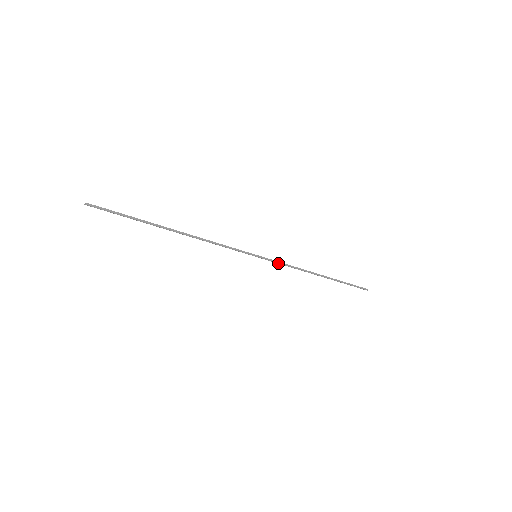
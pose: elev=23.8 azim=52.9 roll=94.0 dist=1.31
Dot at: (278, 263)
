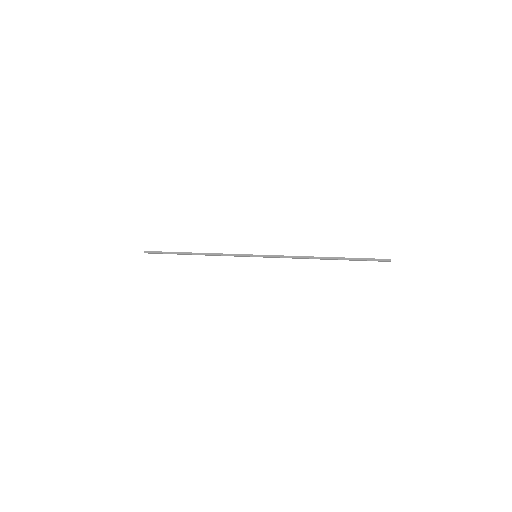
Dot at: (277, 257)
